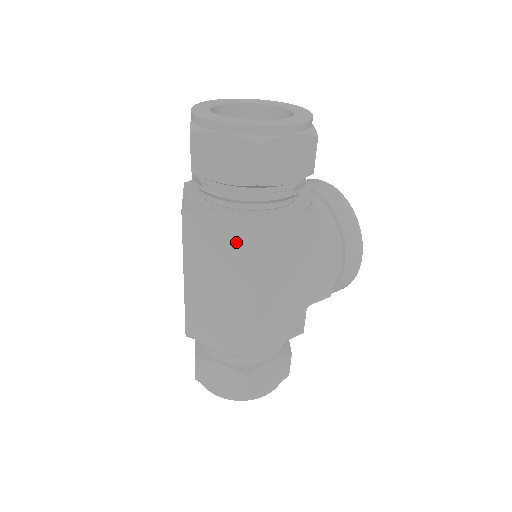
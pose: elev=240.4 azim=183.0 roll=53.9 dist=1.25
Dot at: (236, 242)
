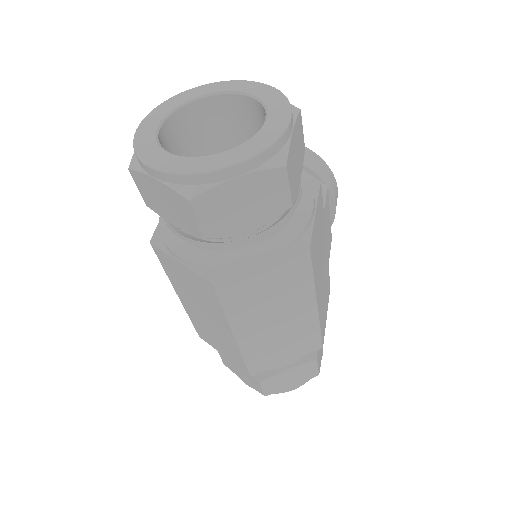
Dot at: (289, 272)
